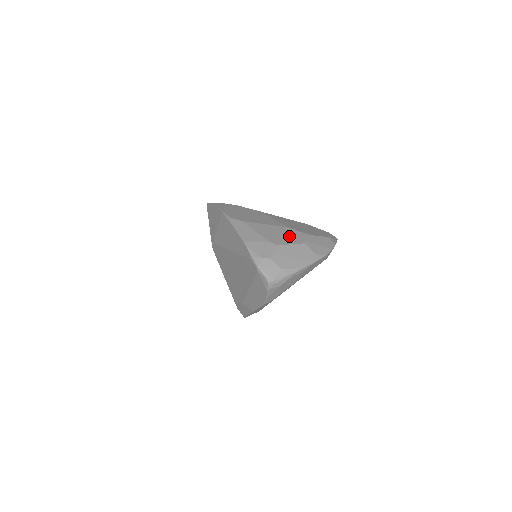
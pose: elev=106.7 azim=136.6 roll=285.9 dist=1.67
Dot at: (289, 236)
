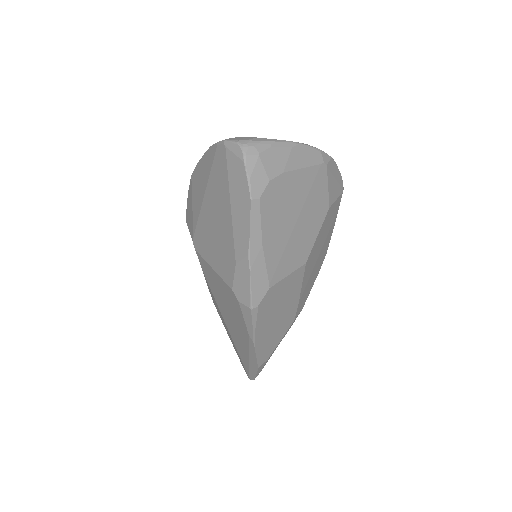
Dot at: occluded
